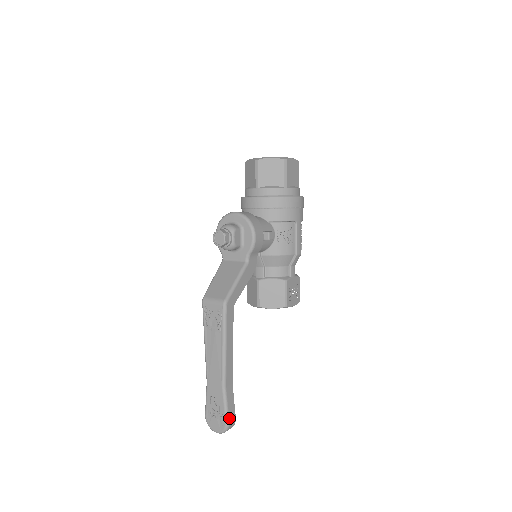
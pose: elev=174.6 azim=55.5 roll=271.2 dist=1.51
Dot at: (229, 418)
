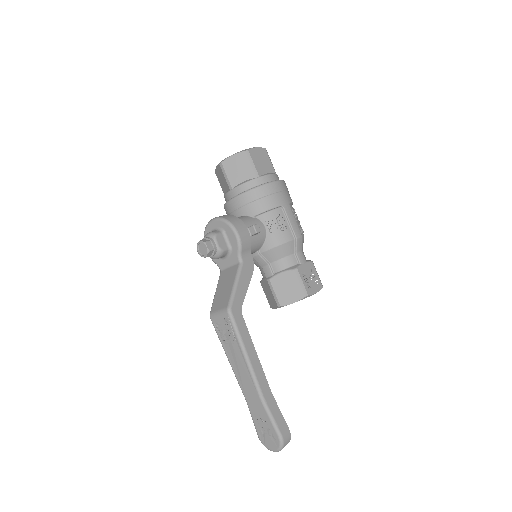
Dot at: (280, 431)
